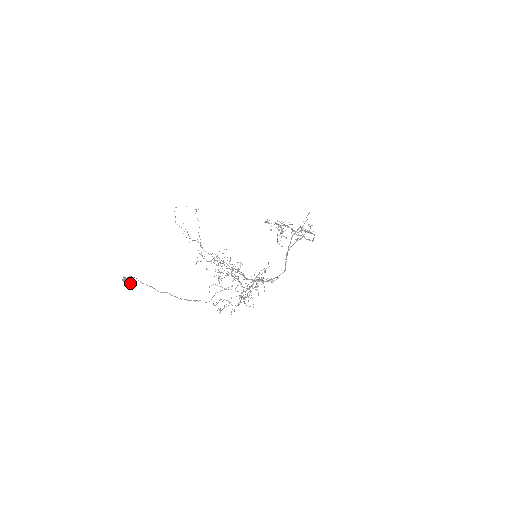
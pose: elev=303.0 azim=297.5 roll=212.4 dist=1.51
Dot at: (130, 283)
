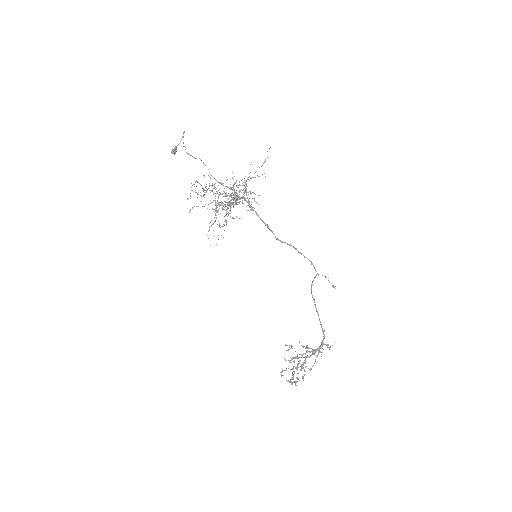
Dot at: (175, 147)
